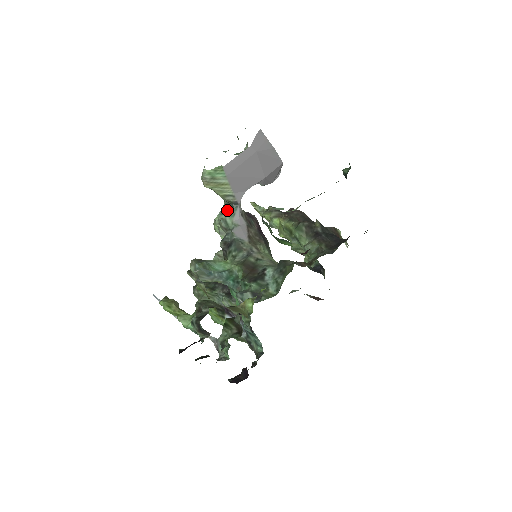
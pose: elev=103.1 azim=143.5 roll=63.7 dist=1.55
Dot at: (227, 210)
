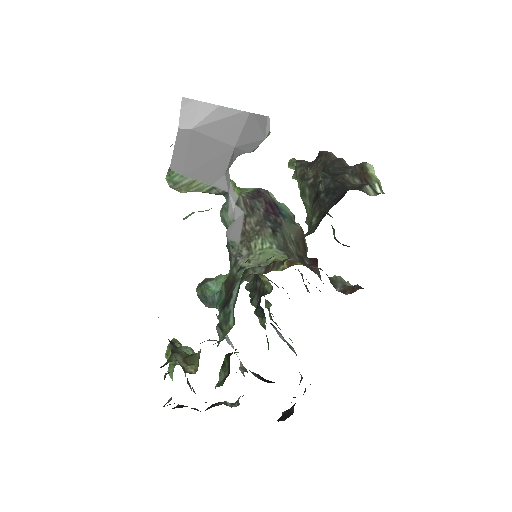
Dot at: (224, 204)
